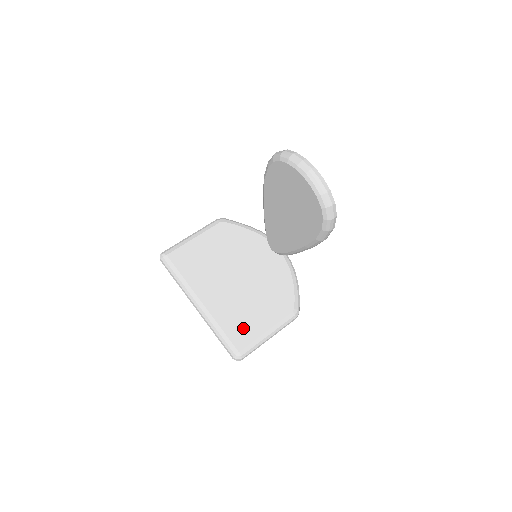
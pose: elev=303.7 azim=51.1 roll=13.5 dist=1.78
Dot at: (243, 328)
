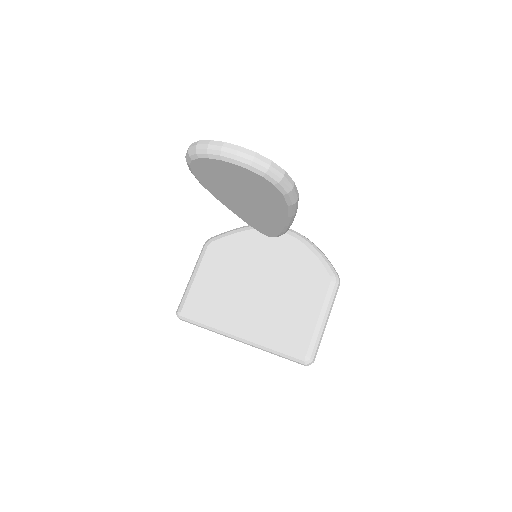
Dot at: (294, 330)
